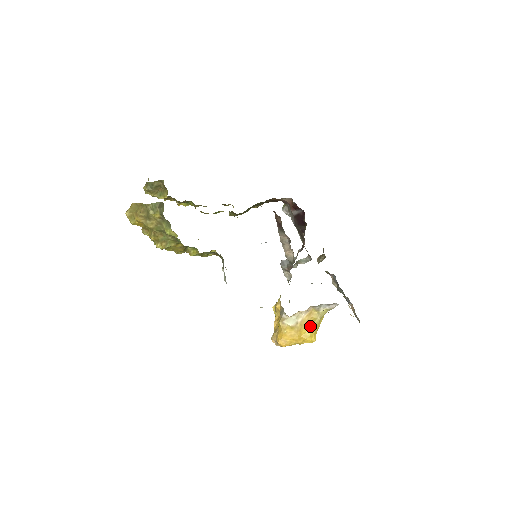
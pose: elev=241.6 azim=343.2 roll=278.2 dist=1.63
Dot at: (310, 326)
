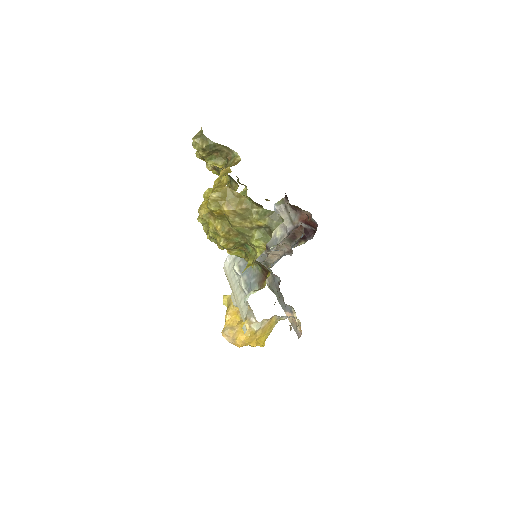
Dot at: (267, 333)
